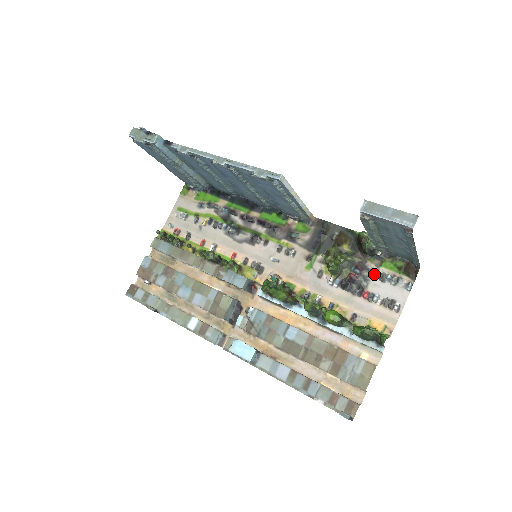
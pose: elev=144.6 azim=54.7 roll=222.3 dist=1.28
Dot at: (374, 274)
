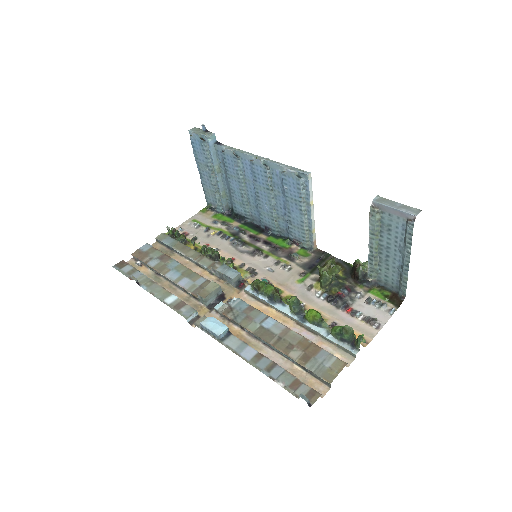
Dot at: (361, 296)
